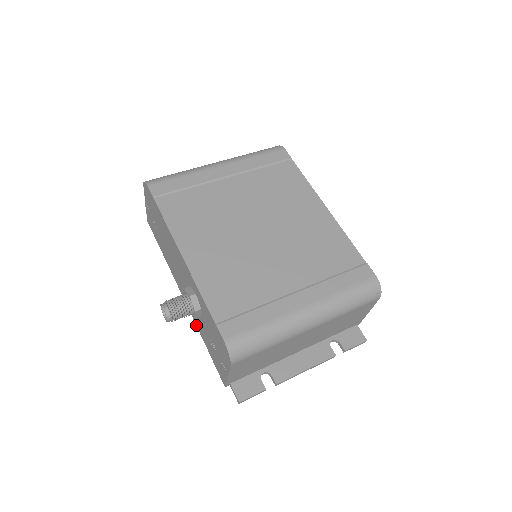
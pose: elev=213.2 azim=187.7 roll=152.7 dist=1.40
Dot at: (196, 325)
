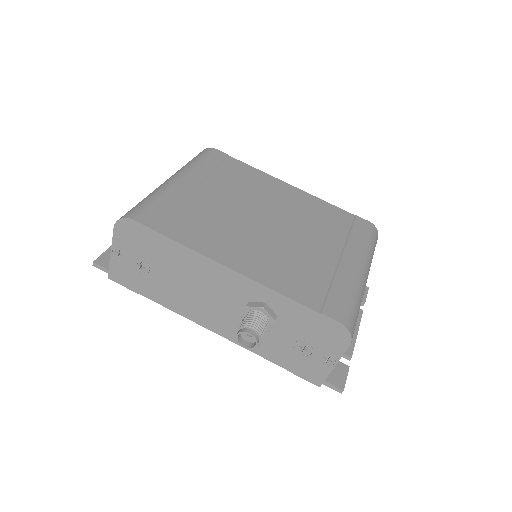
Dot at: (249, 350)
